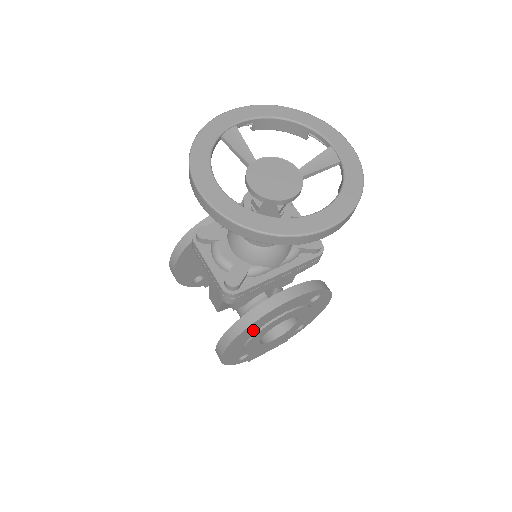
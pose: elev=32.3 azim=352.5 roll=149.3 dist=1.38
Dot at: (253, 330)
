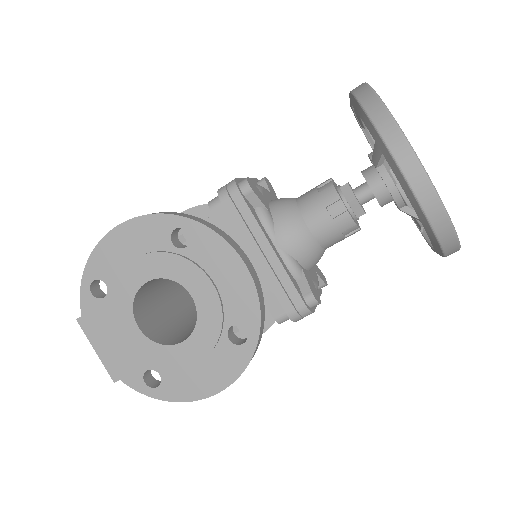
Dot at: (177, 246)
